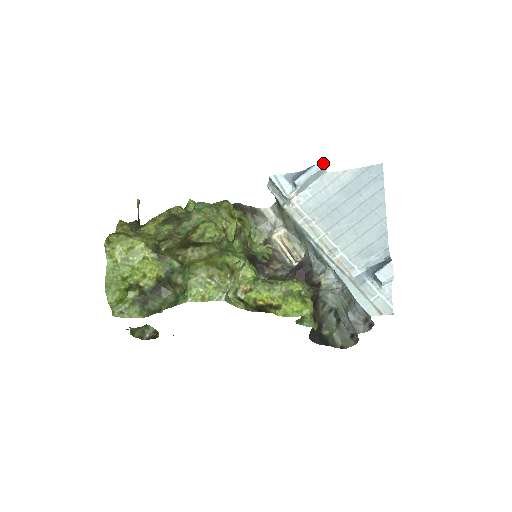
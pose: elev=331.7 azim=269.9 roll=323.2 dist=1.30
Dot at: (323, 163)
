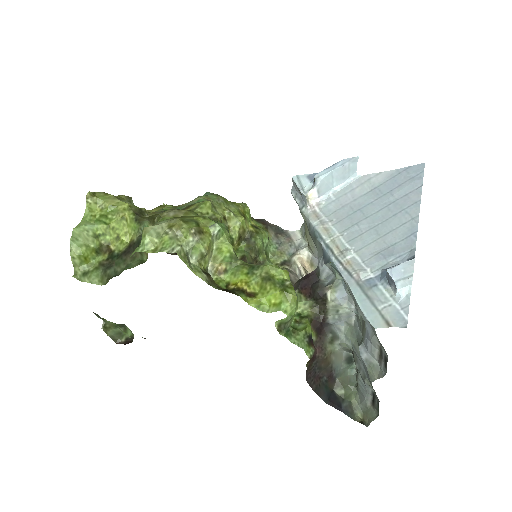
Dot at: (350, 158)
